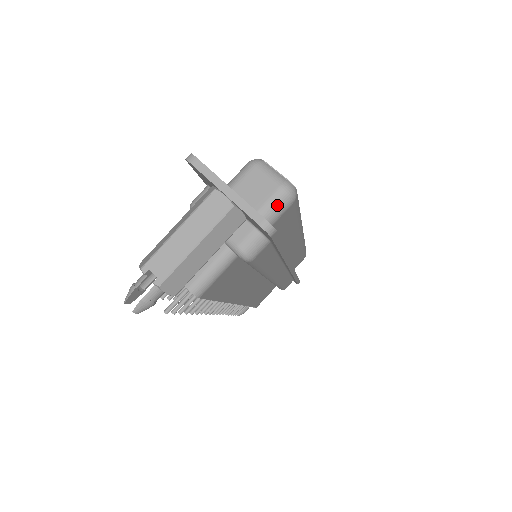
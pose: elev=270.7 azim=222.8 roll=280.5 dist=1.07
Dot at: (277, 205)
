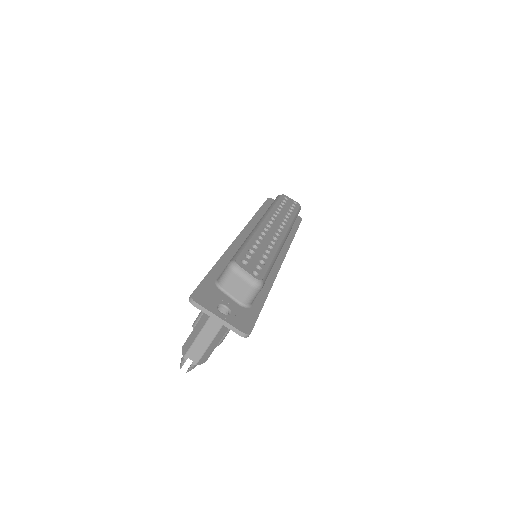
Dot at: (252, 295)
